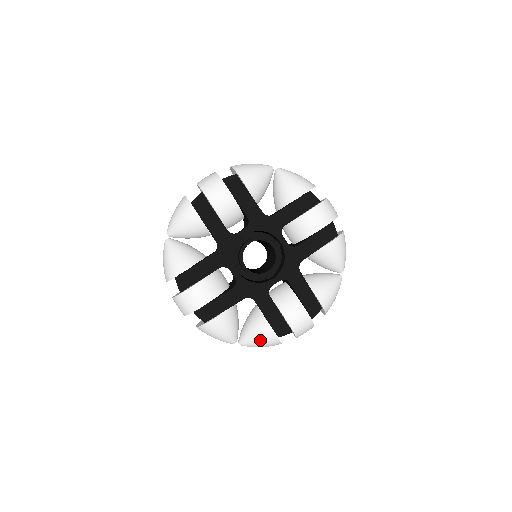
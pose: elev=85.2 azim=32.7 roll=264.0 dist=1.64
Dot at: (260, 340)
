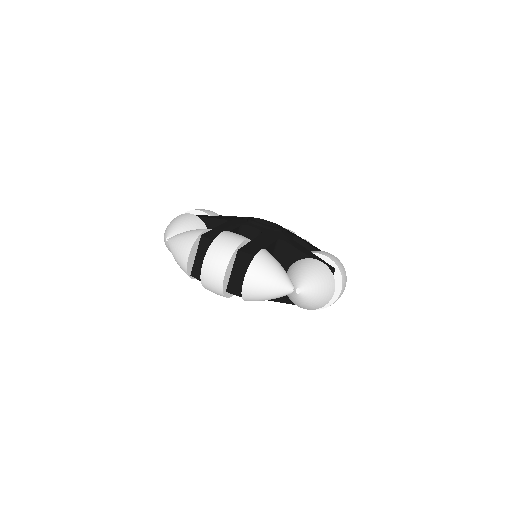
Dot at: (315, 272)
